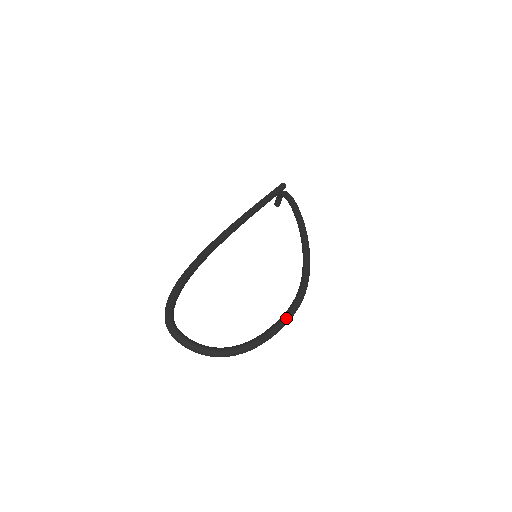
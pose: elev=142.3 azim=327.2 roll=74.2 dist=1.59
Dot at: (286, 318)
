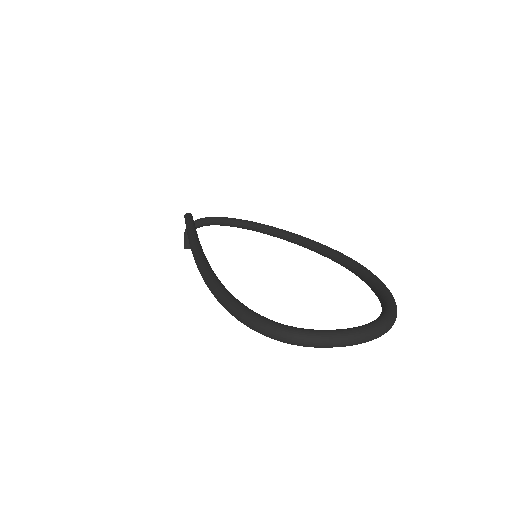
Dot at: (371, 272)
